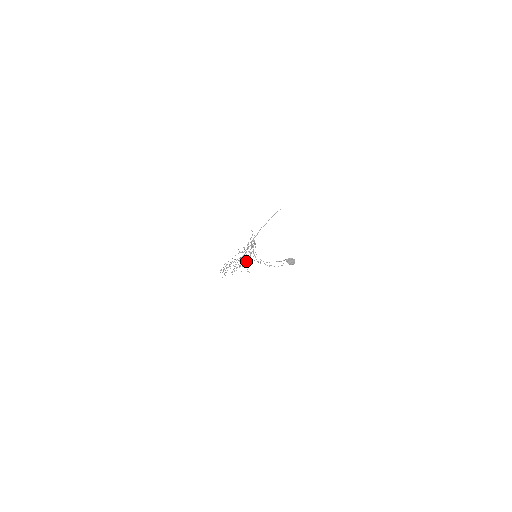
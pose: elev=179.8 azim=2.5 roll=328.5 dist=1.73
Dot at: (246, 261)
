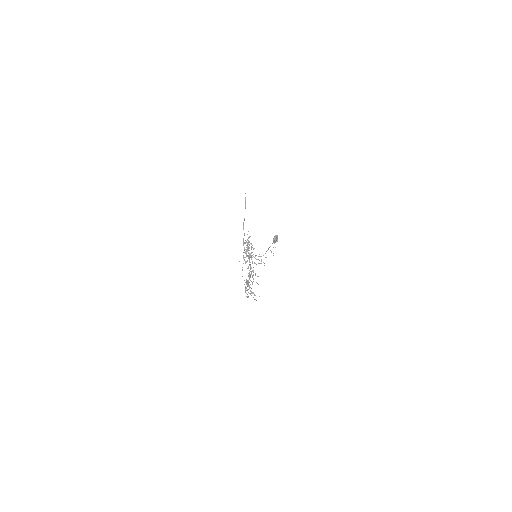
Dot at: occluded
